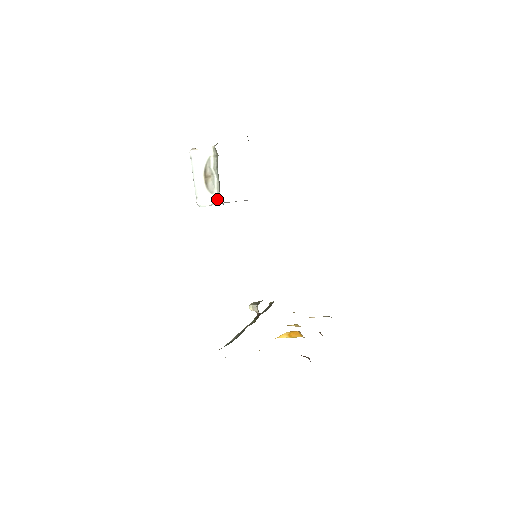
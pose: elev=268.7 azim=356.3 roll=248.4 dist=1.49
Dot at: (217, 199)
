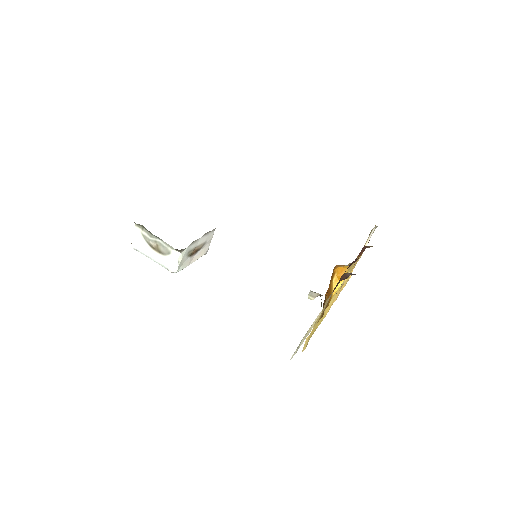
Dot at: (176, 253)
